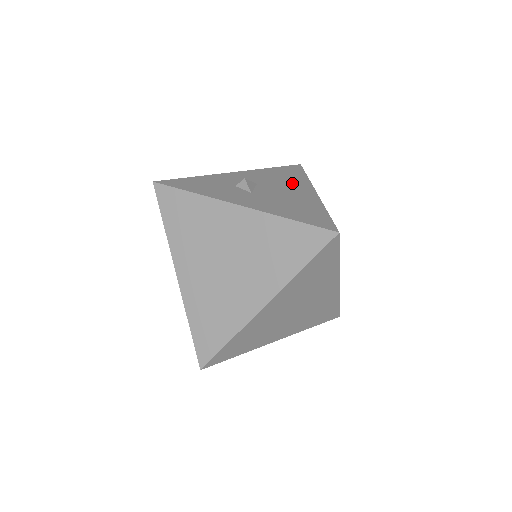
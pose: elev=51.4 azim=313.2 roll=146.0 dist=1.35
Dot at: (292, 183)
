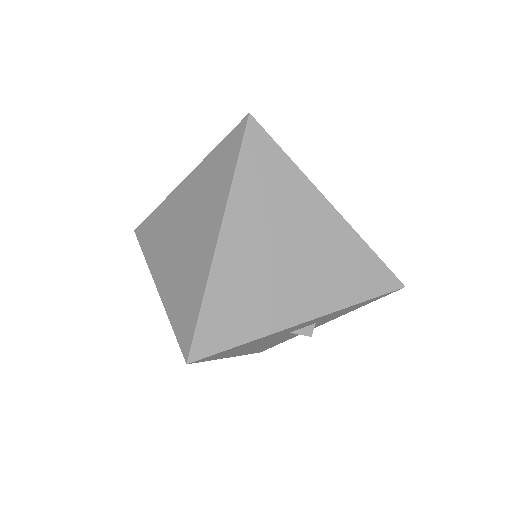
Dot at: occluded
